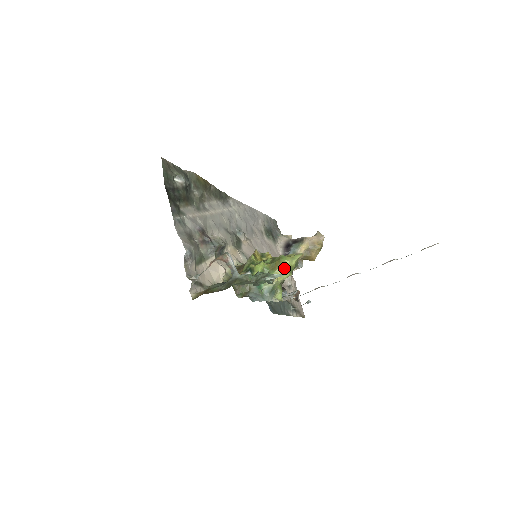
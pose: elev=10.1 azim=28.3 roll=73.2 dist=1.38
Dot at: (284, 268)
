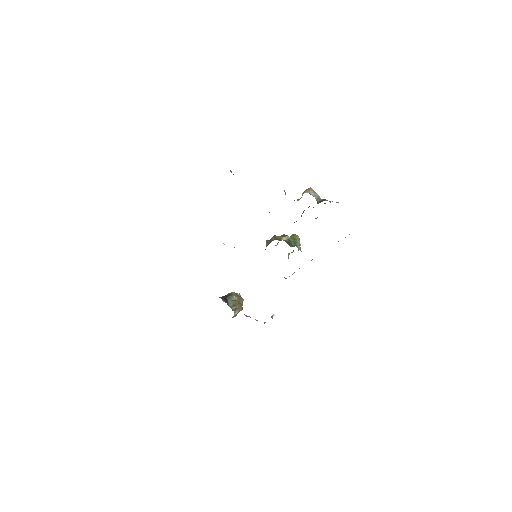
Dot at: (299, 239)
